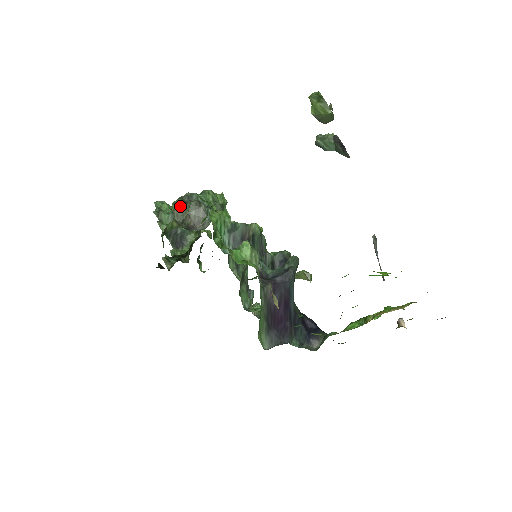
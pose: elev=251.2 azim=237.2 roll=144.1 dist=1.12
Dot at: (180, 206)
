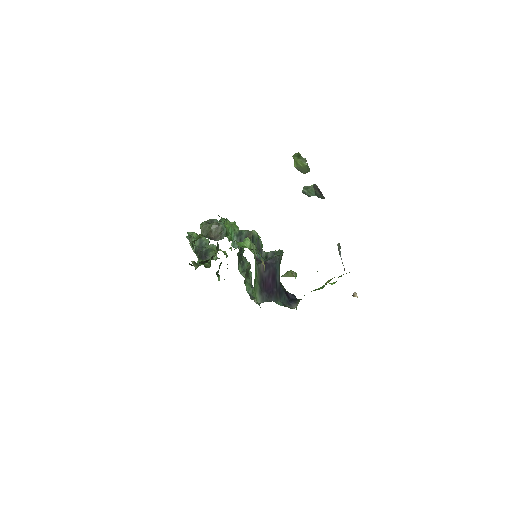
Dot at: (205, 225)
